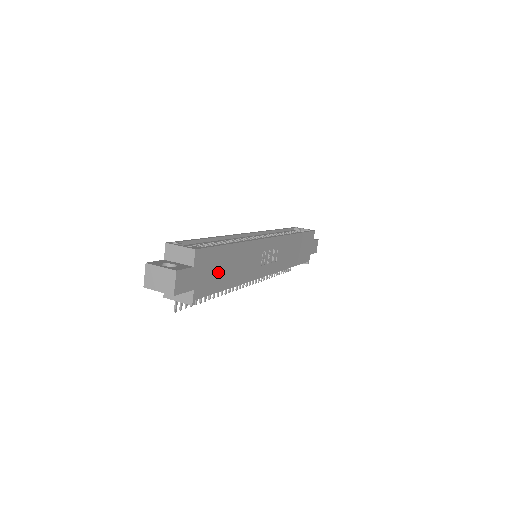
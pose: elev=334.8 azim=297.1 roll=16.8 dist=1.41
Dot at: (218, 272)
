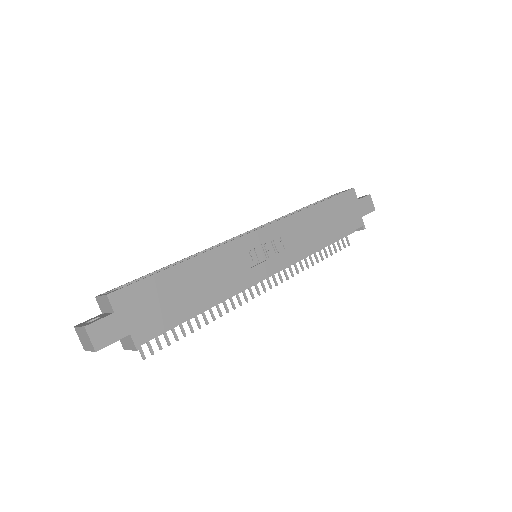
Dot at: (167, 302)
